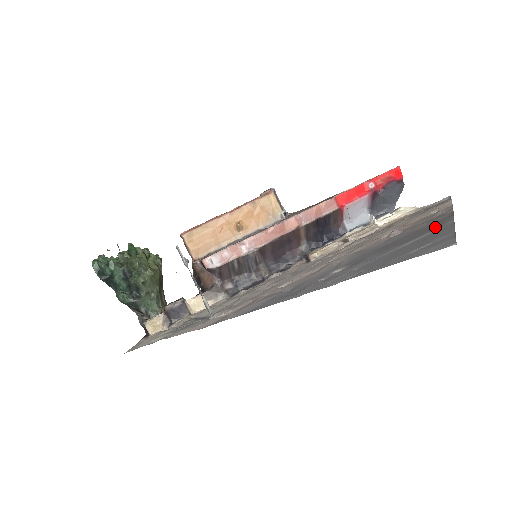
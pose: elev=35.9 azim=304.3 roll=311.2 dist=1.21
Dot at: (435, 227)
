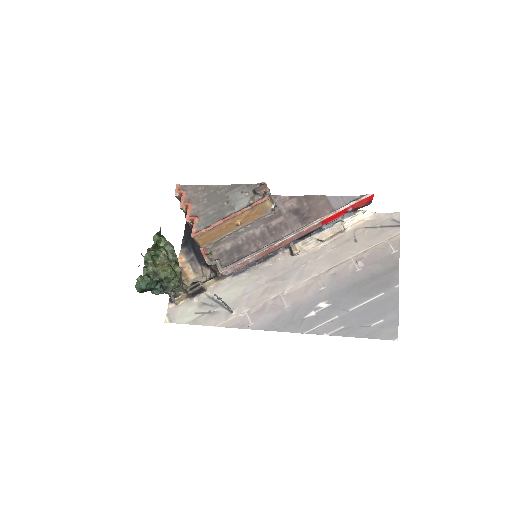
Dot at: (387, 285)
